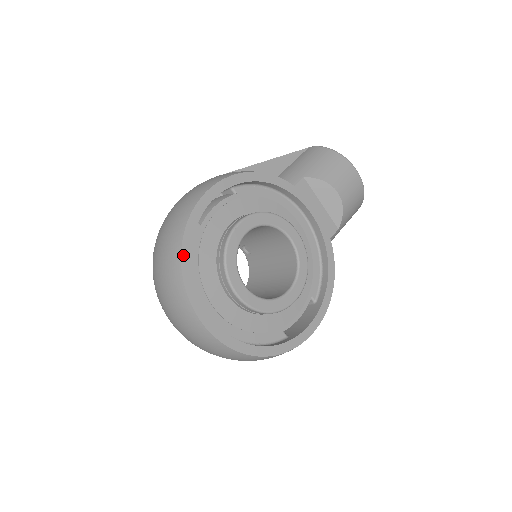
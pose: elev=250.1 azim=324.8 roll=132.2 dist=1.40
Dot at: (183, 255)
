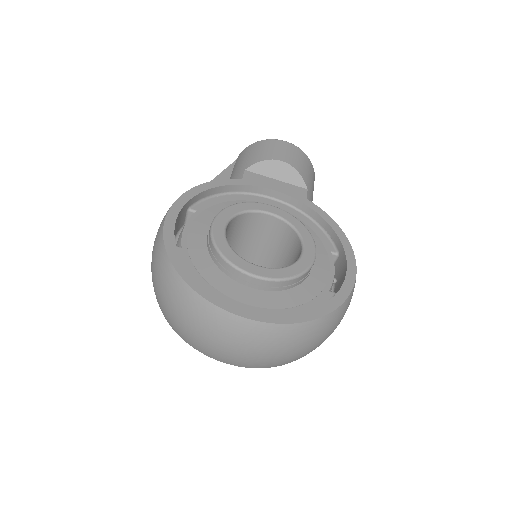
Dot at: (179, 271)
